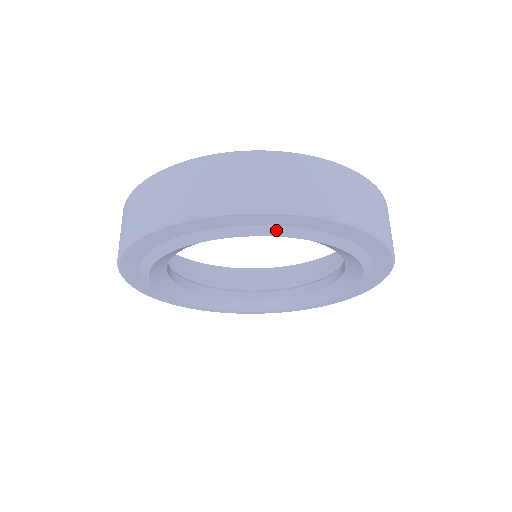
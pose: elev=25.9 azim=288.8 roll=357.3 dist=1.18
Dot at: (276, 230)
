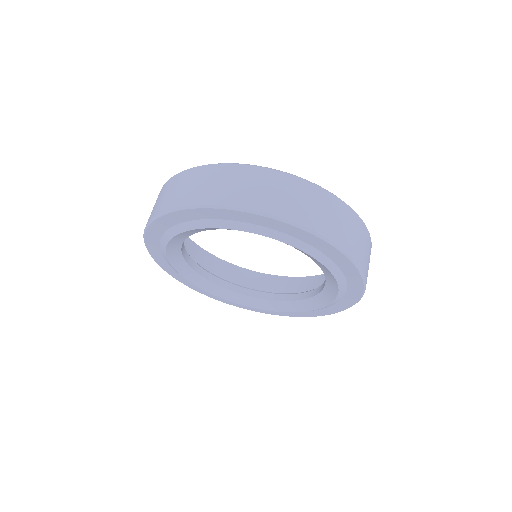
Dot at: (321, 257)
